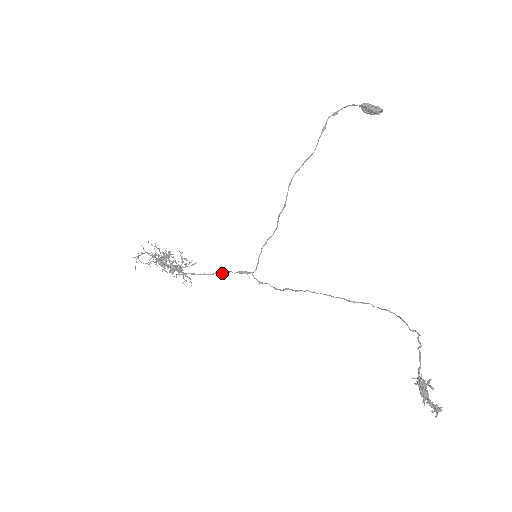
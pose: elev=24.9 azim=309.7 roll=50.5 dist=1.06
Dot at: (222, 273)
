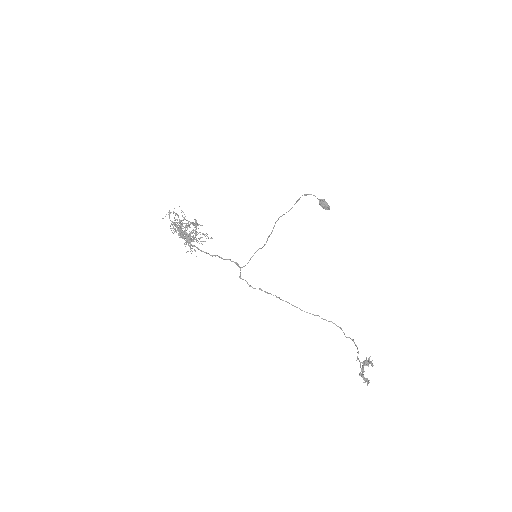
Dot at: (222, 258)
